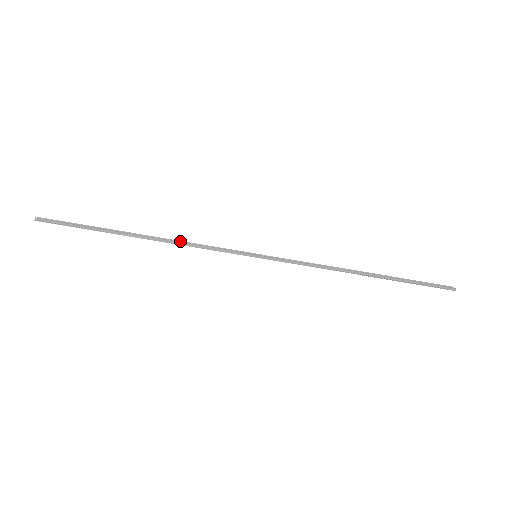
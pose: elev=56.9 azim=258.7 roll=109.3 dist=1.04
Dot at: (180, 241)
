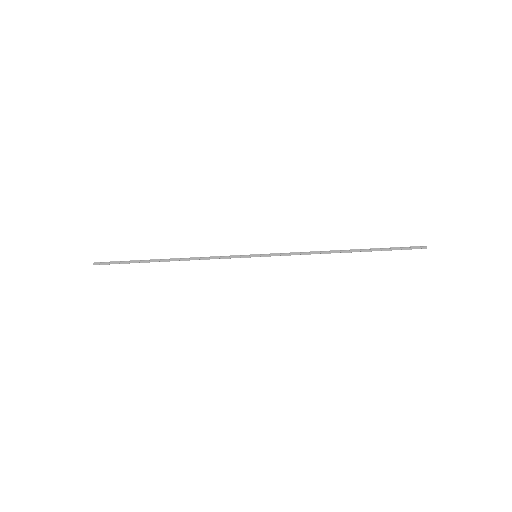
Dot at: (197, 257)
